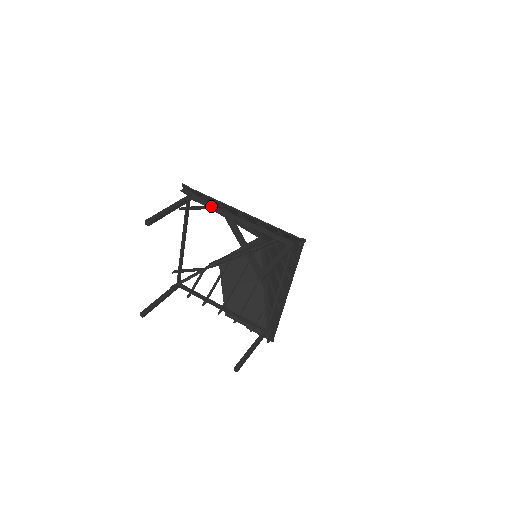
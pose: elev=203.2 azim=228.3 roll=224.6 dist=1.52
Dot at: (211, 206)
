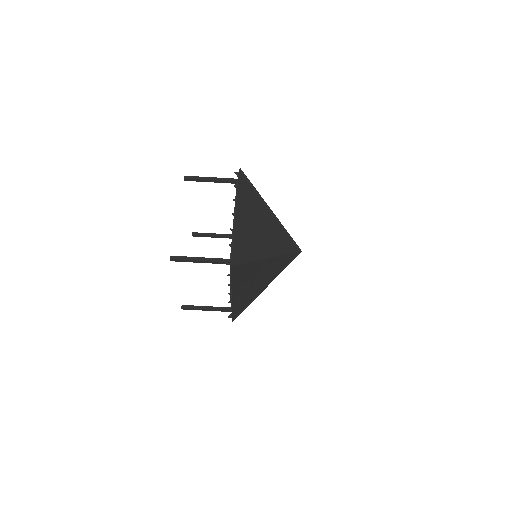
Dot at: (236, 196)
